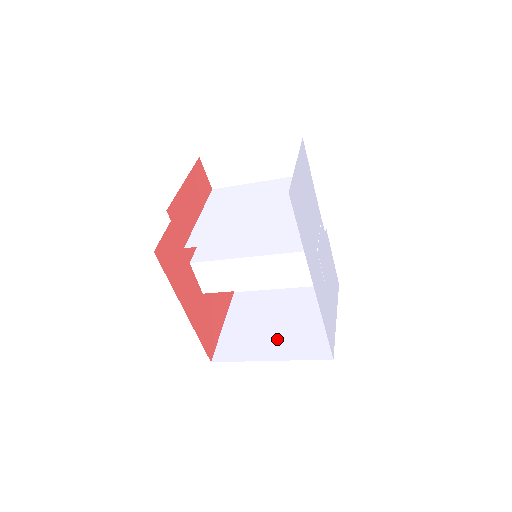
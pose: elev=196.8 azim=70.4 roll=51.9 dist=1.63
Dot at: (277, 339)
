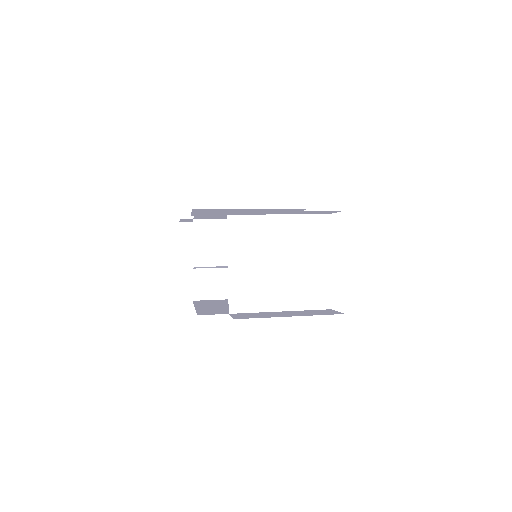
Dot at: occluded
